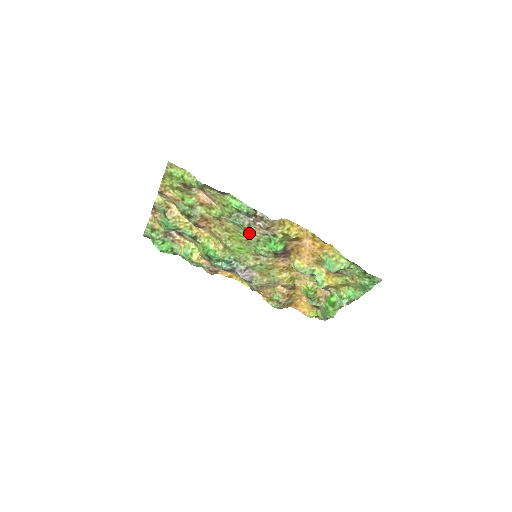
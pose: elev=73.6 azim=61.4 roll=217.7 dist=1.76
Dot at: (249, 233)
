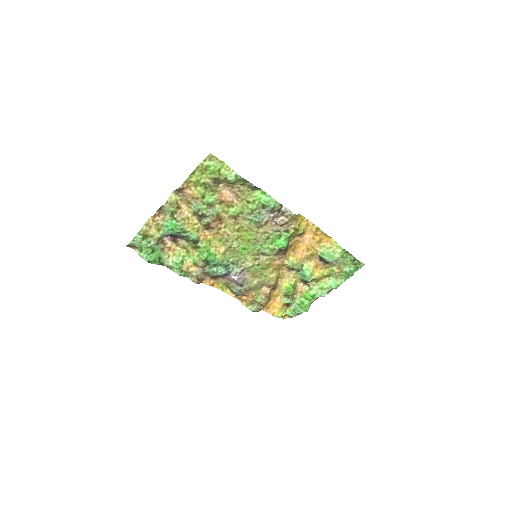
Dot at: (262, 231)
